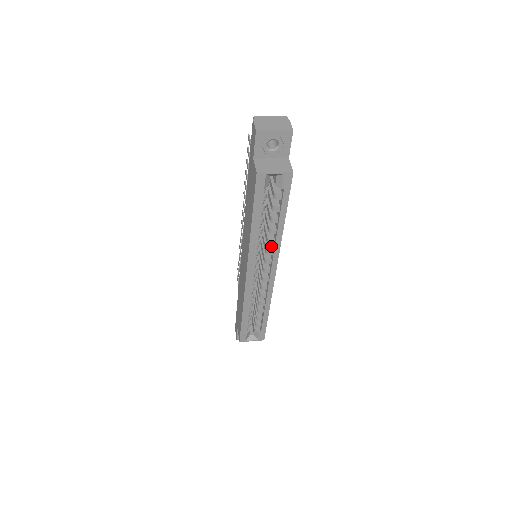
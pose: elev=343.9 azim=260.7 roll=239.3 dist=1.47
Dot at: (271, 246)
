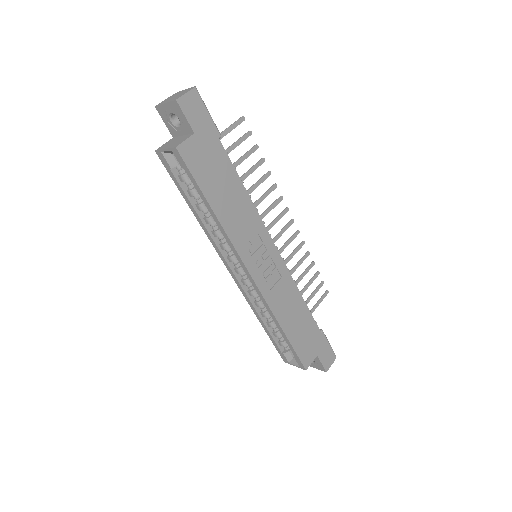
Dot at: occluded
